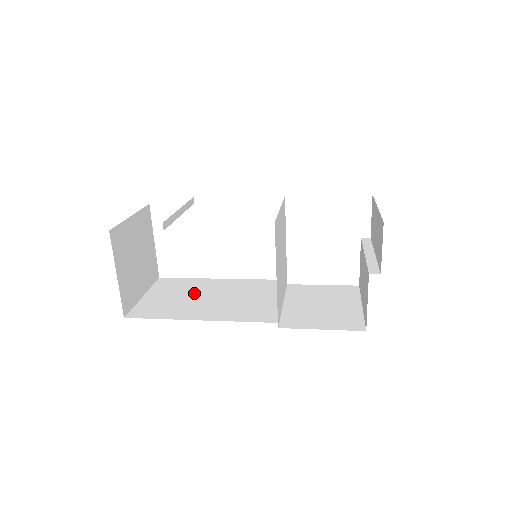
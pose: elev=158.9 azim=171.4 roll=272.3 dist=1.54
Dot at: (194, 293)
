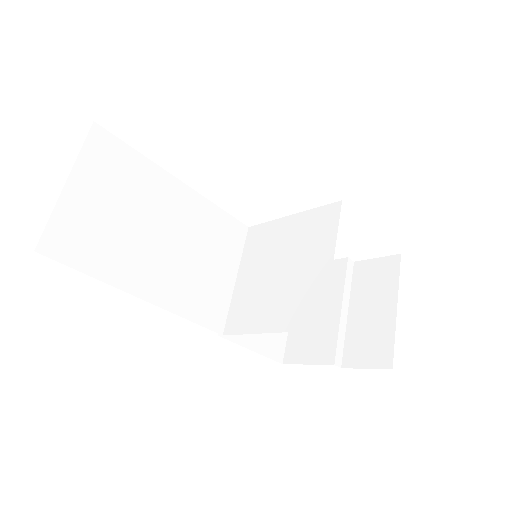
Dot at: (143, 212)
